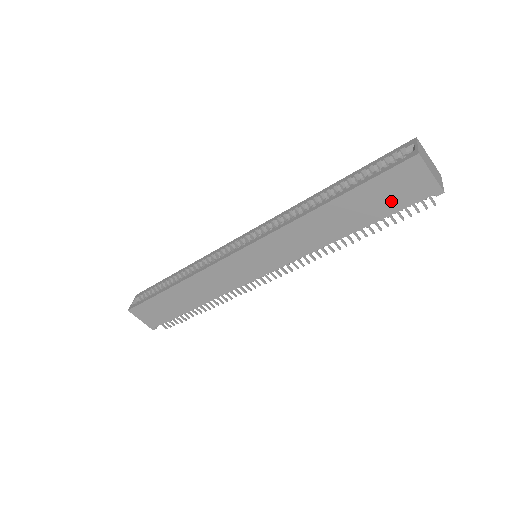
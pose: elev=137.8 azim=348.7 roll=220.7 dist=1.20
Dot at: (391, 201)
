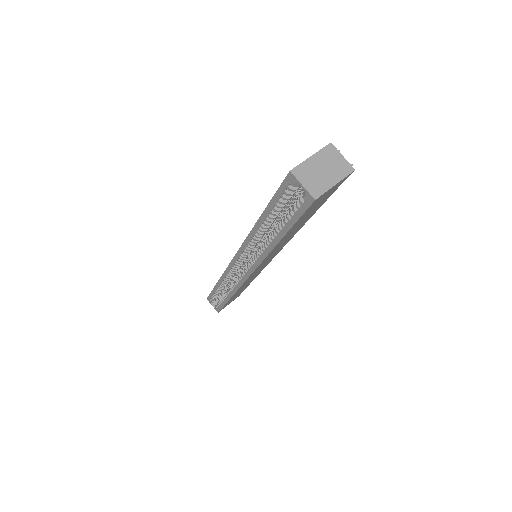
Dot at: (320, 204)
